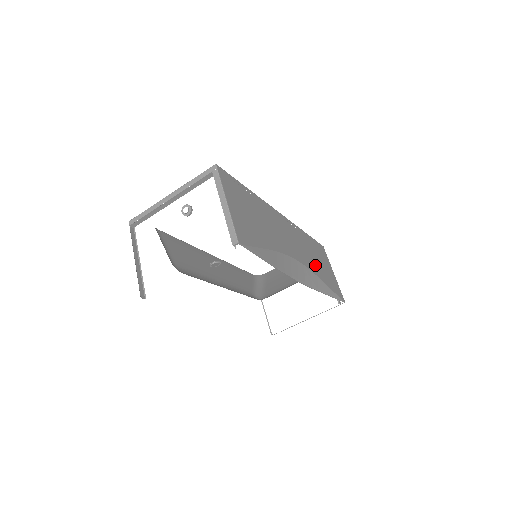
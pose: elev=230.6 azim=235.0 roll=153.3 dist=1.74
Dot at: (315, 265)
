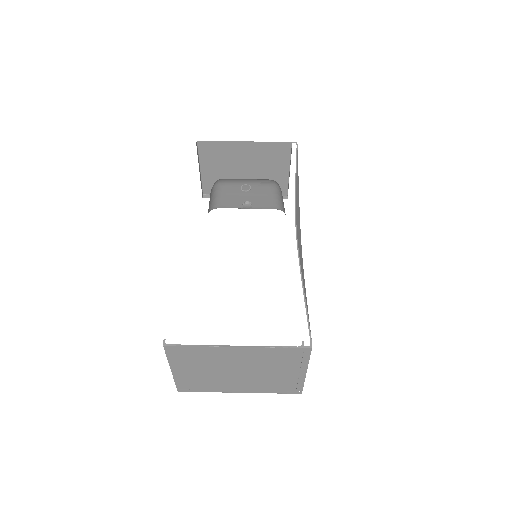
Dot at: occluded
